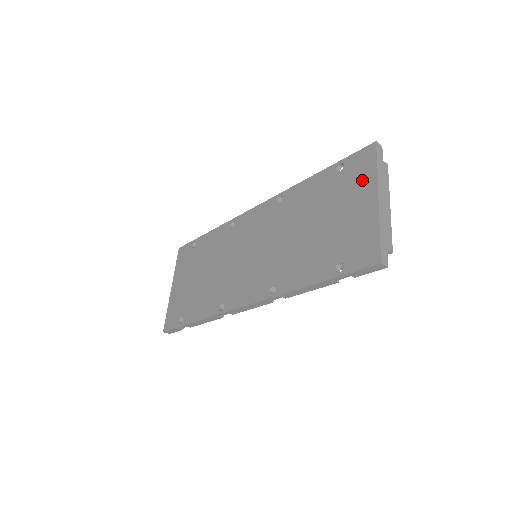
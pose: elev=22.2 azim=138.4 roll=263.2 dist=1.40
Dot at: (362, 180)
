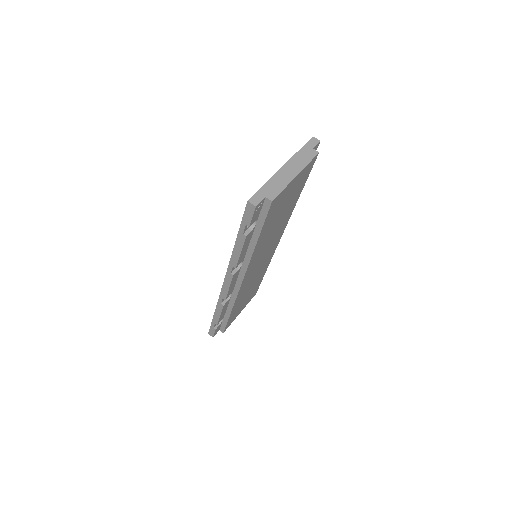
Dot at: occluded
